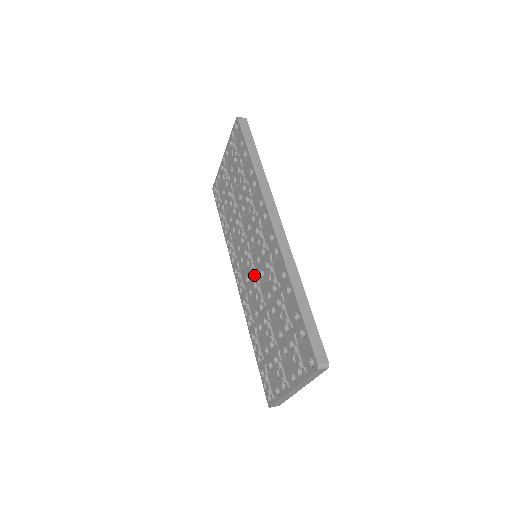
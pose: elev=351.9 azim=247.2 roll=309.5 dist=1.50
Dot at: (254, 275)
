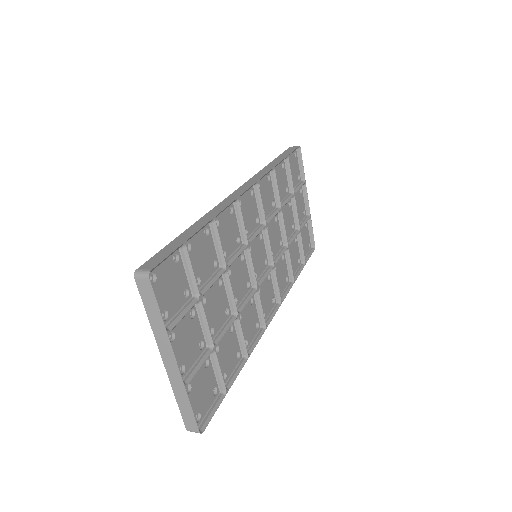
Dot at: occluded
